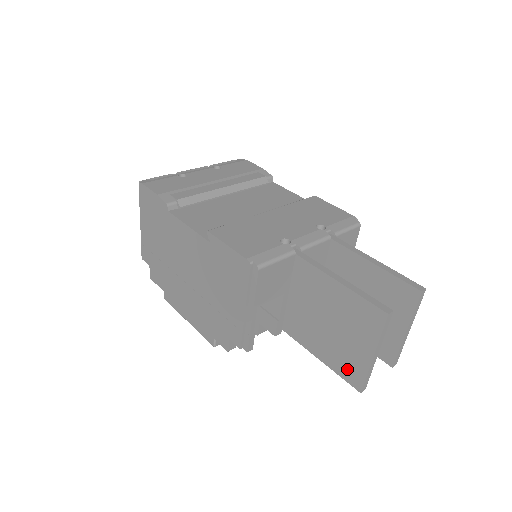
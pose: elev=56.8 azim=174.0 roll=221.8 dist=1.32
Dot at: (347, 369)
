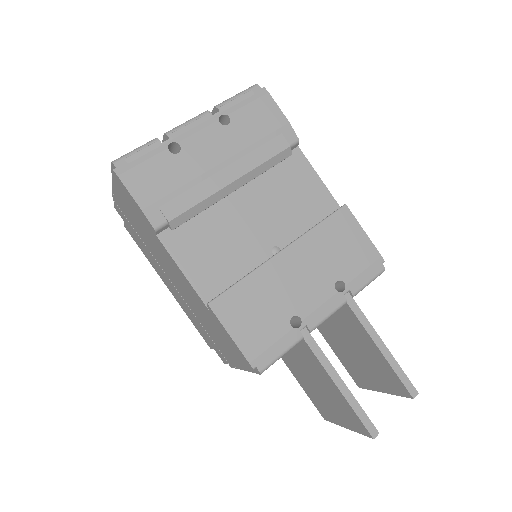
Dot at: (319, 406)
